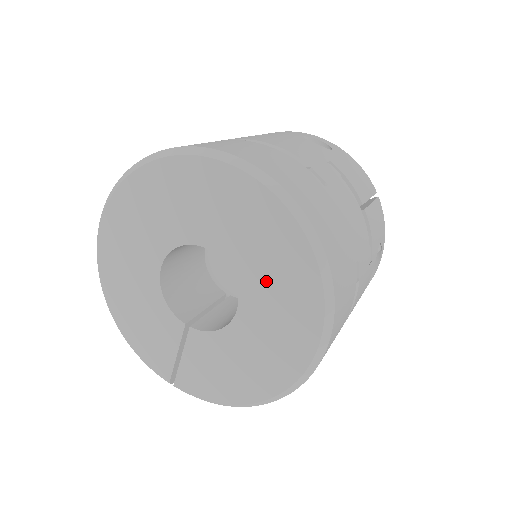
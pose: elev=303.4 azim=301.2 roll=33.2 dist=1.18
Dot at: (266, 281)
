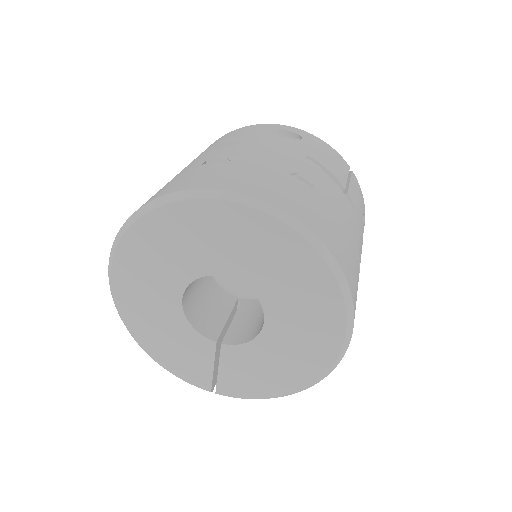
Dot at: (287, 294)
